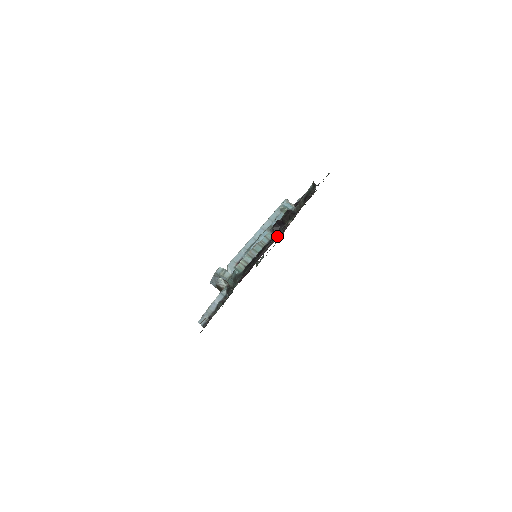
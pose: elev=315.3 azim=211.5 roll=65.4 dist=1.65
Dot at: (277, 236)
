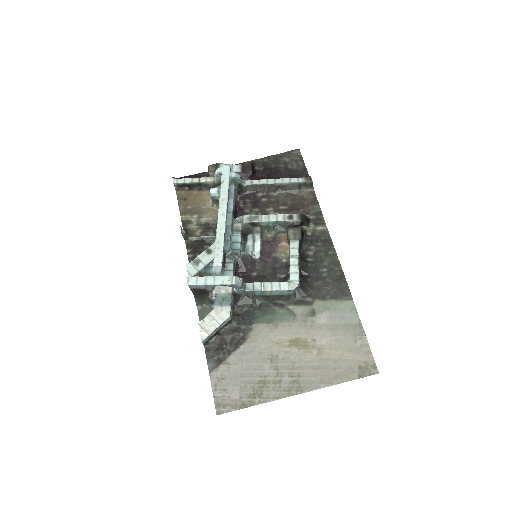
Dot at: (265, 230)
